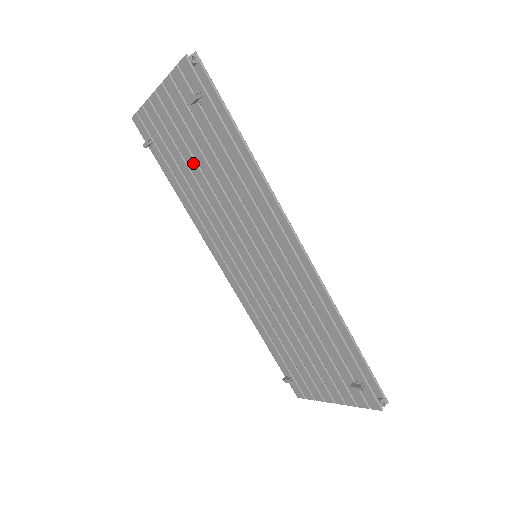
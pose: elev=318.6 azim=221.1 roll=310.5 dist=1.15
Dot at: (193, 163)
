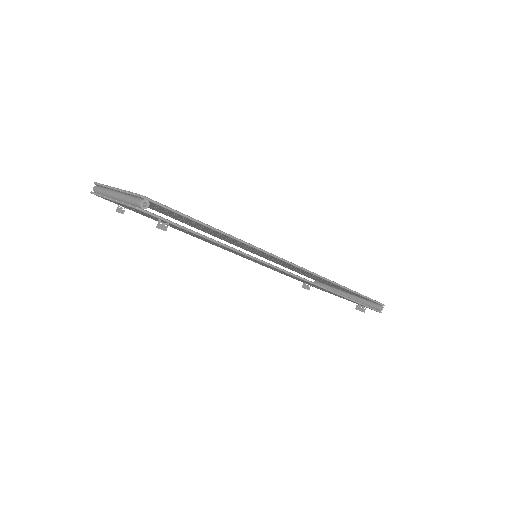
Dot at: (174, 227)
